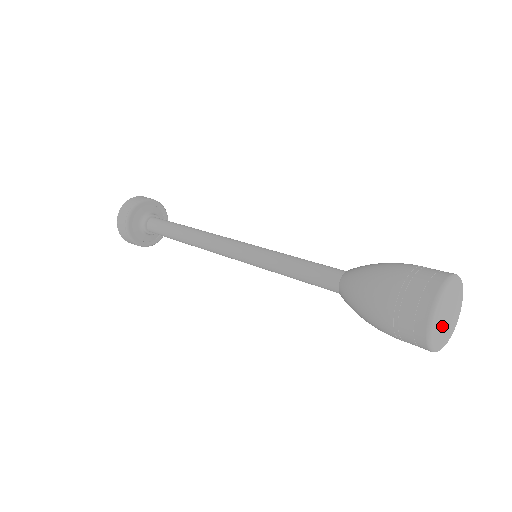
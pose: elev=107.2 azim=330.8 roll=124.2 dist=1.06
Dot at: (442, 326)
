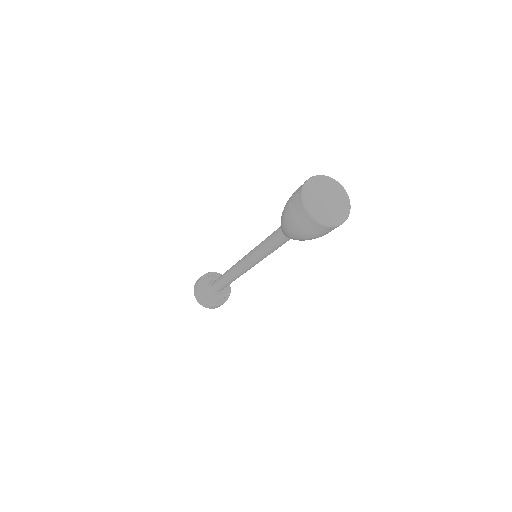
Dot at: (318, 197)
